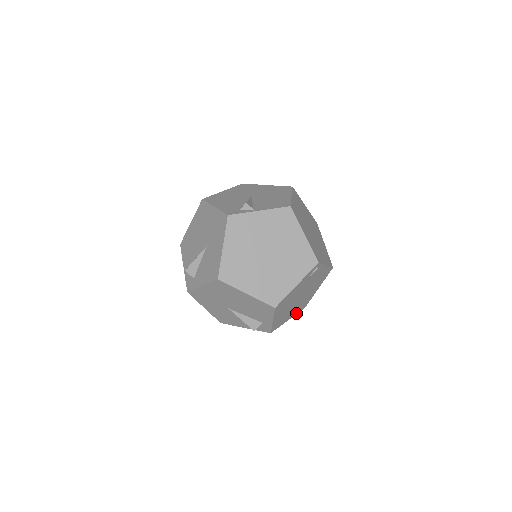
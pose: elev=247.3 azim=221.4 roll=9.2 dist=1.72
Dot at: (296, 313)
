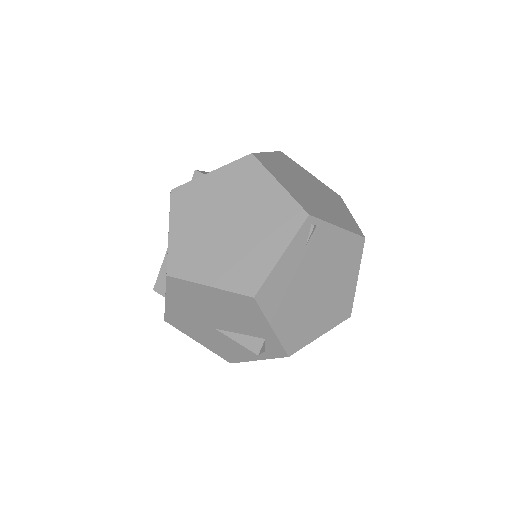
Dot at: (334, 325)
